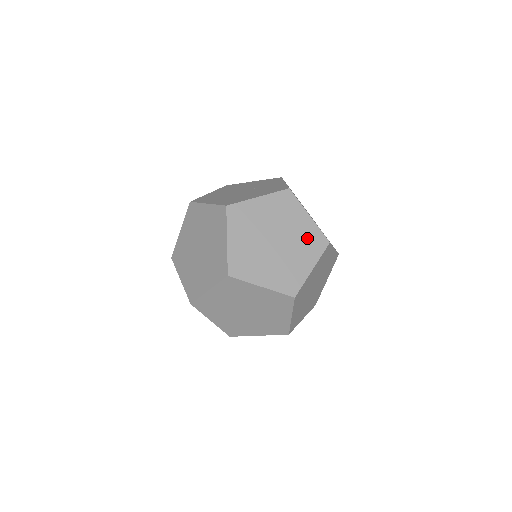
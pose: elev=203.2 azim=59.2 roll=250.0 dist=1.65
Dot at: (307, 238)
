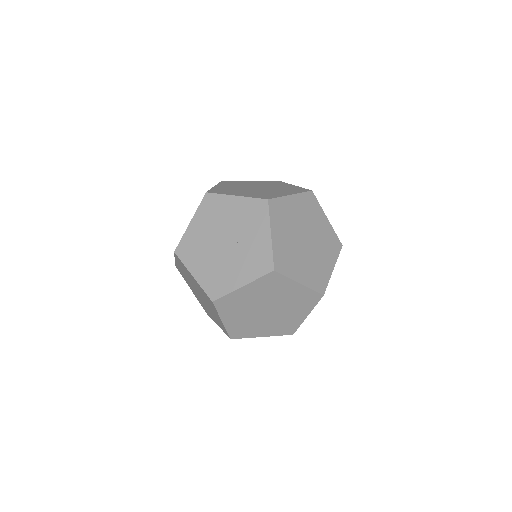
Dot at: (299, 299)
